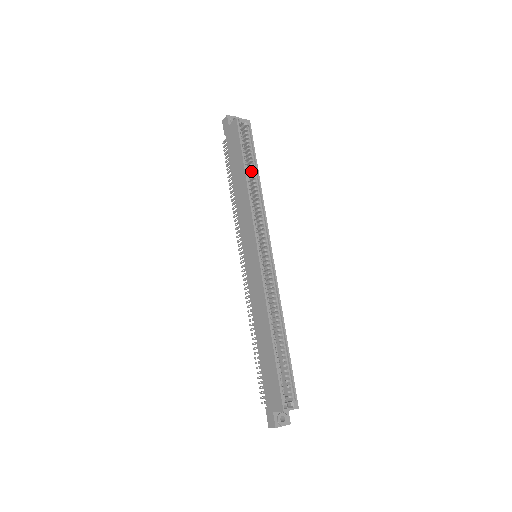
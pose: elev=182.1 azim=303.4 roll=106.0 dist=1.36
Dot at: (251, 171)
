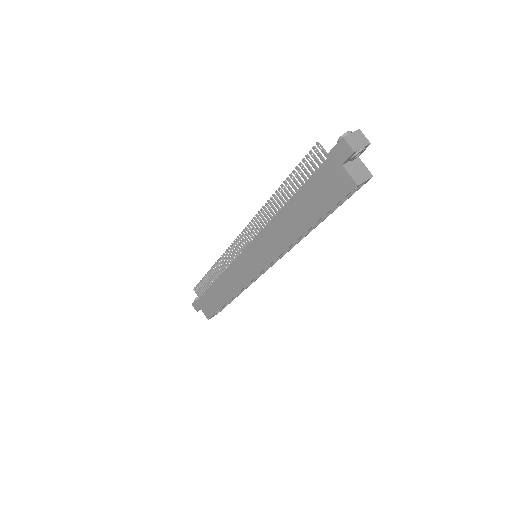
Dot at: occluded
